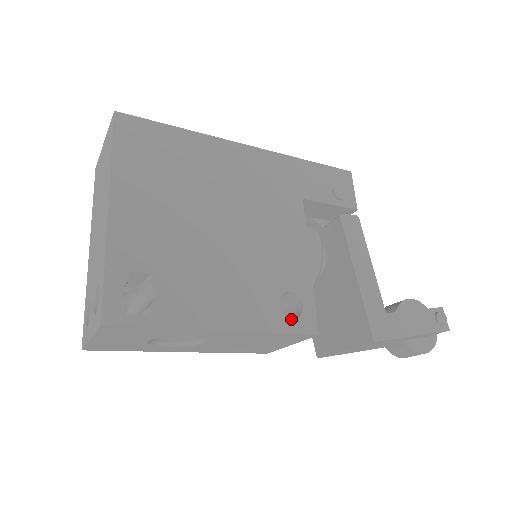
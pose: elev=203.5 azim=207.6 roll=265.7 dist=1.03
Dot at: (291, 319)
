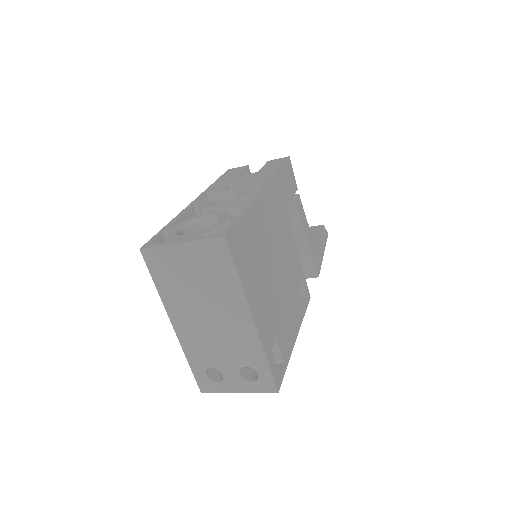
Dot at: (305, 300)
